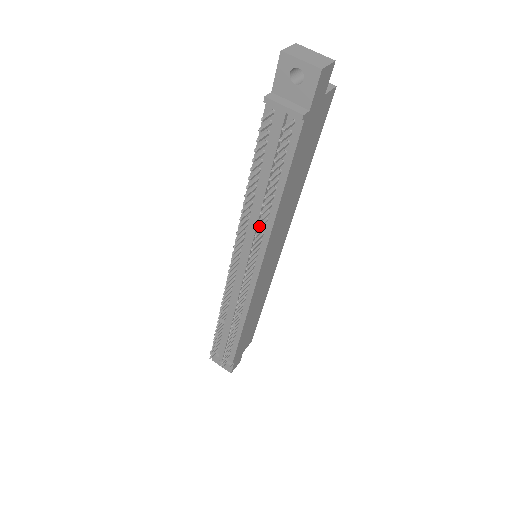
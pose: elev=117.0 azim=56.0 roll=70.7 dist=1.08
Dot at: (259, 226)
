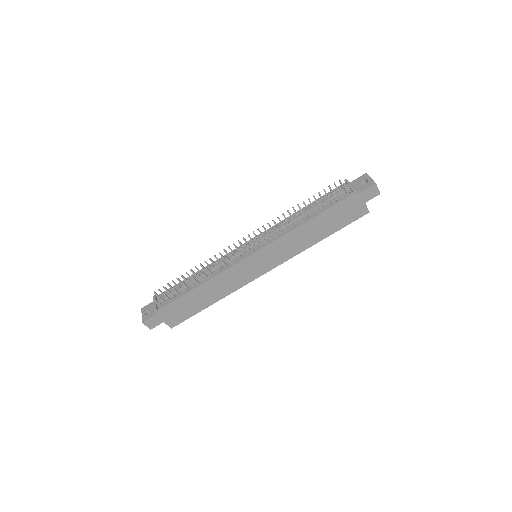
Dot at: occluded
